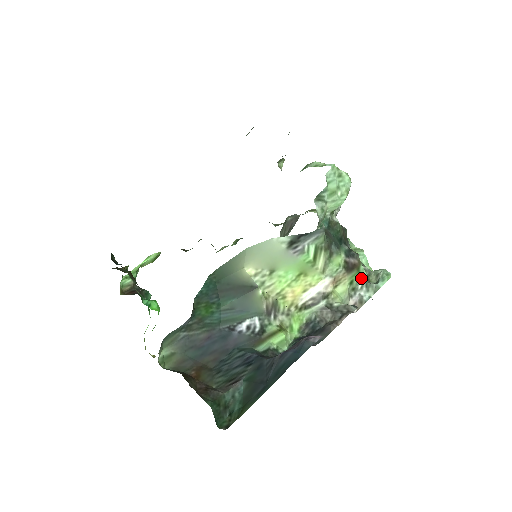
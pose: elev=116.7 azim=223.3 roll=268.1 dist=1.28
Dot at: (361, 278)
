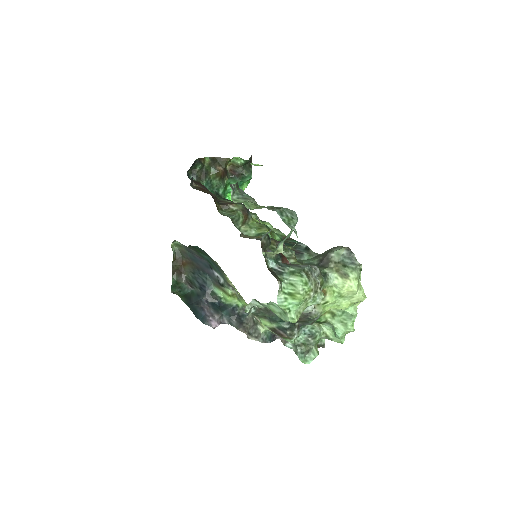
Dot at: occluded
